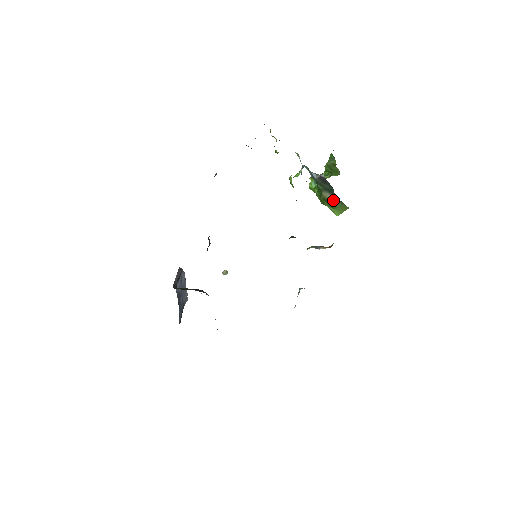
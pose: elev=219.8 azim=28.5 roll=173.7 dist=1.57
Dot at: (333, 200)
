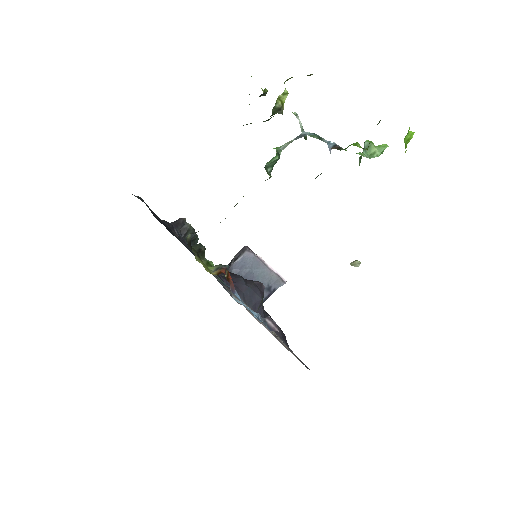
Dot at: occluded
